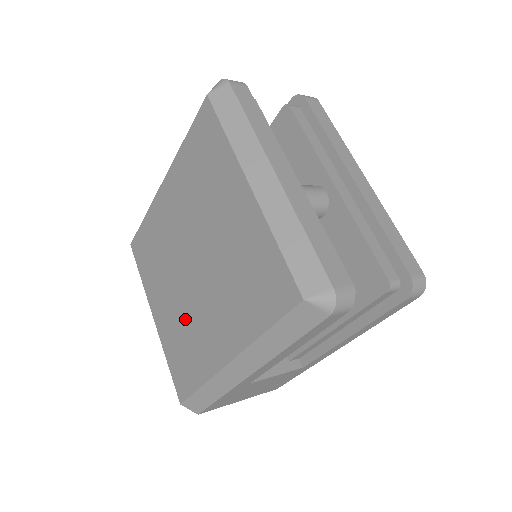
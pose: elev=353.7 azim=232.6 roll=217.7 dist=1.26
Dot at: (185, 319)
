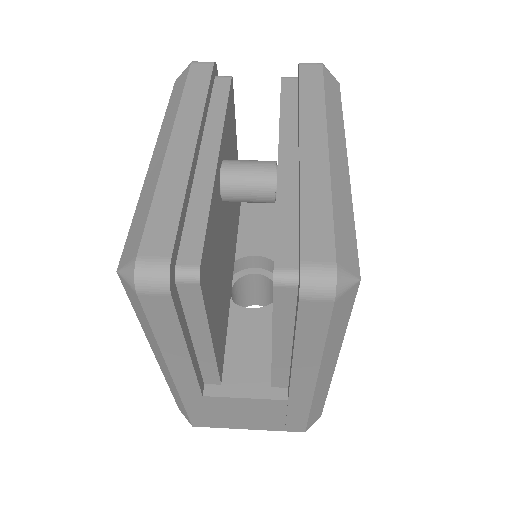
Dot at: occluded
